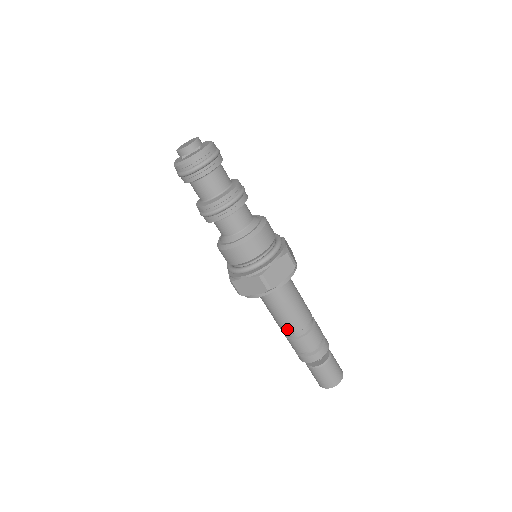
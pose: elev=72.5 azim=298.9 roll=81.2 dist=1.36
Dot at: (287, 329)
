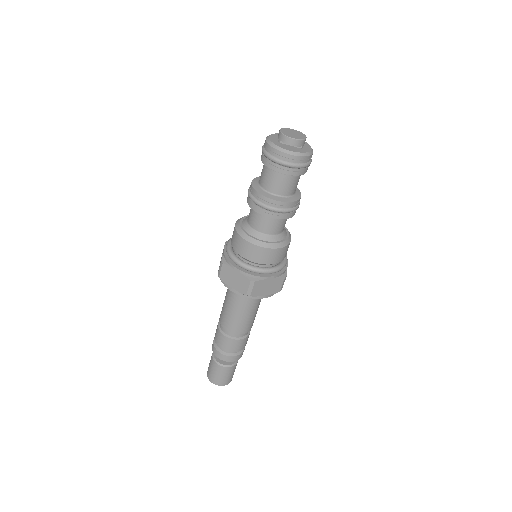
Dot at: (227, 325)
